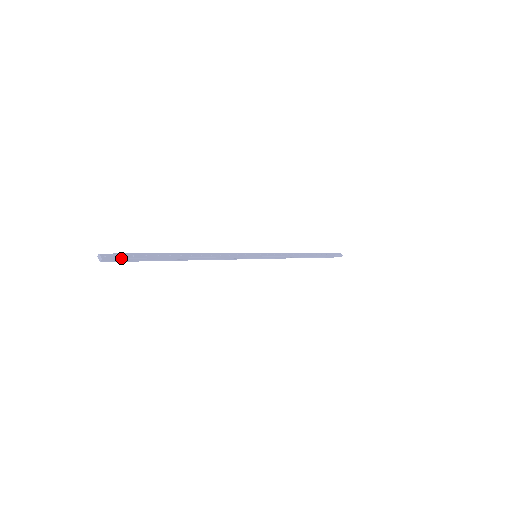
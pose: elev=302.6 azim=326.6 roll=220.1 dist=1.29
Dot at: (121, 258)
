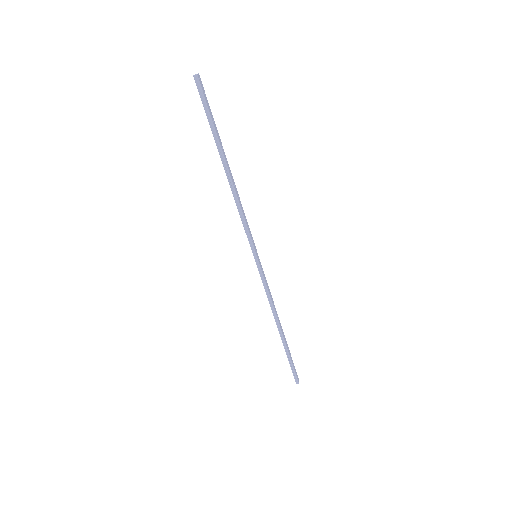
Dot at: (204, 94)
